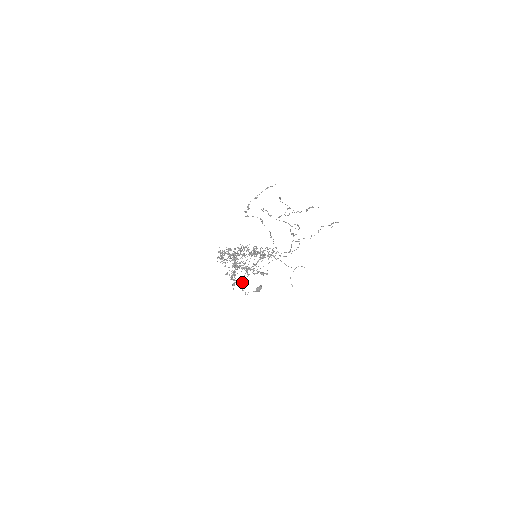
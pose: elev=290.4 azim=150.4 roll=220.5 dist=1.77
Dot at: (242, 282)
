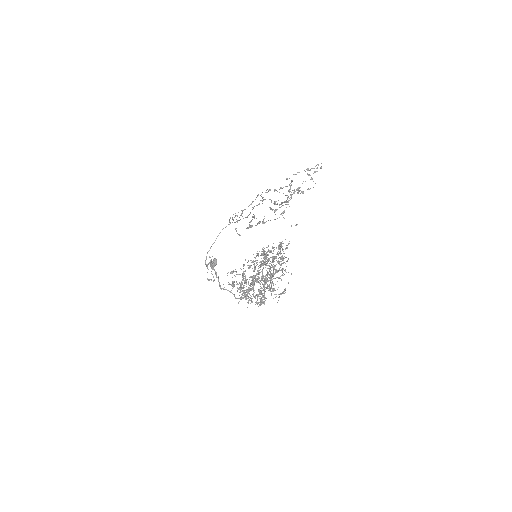
Dot at: occluded
